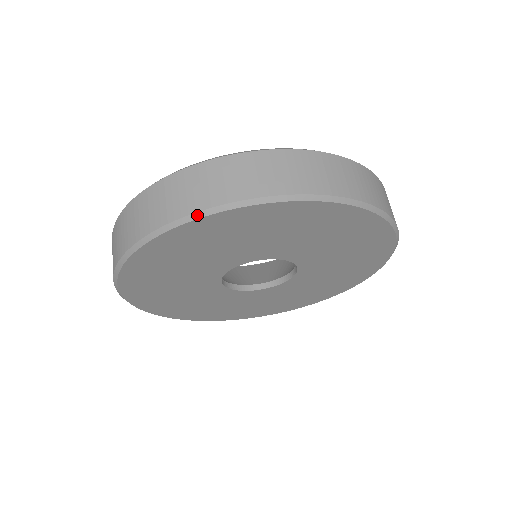
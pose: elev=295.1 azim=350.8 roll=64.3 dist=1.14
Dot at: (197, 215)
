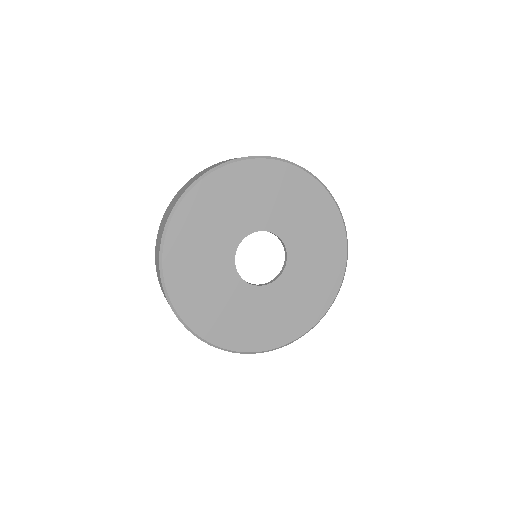
Dot at: (316, 177)
